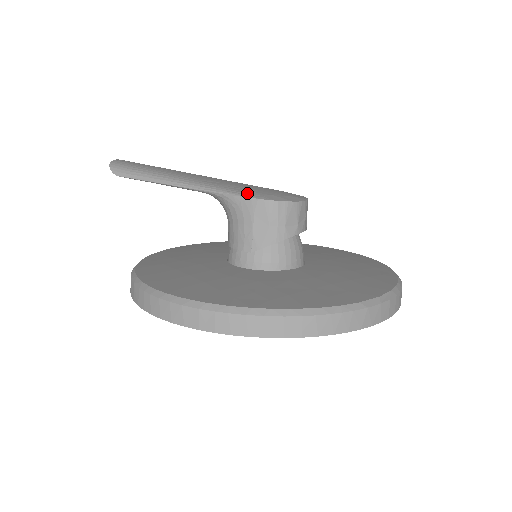
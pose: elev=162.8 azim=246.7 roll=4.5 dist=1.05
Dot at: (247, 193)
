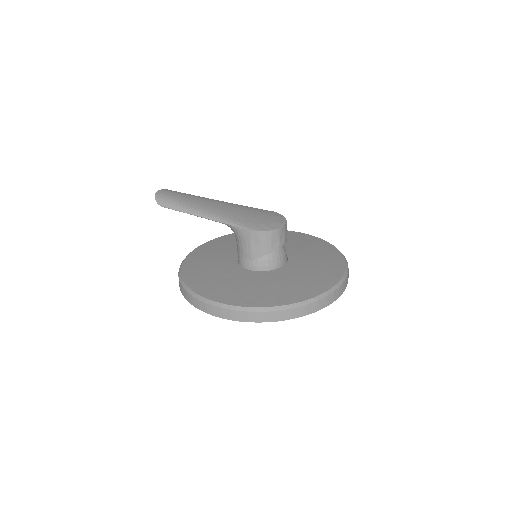
Dot at: (246, 225)
